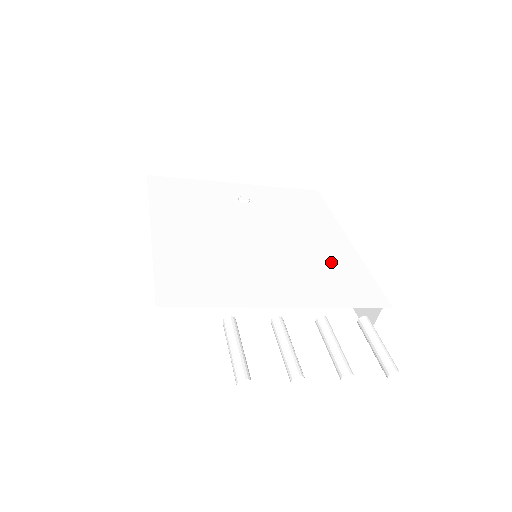
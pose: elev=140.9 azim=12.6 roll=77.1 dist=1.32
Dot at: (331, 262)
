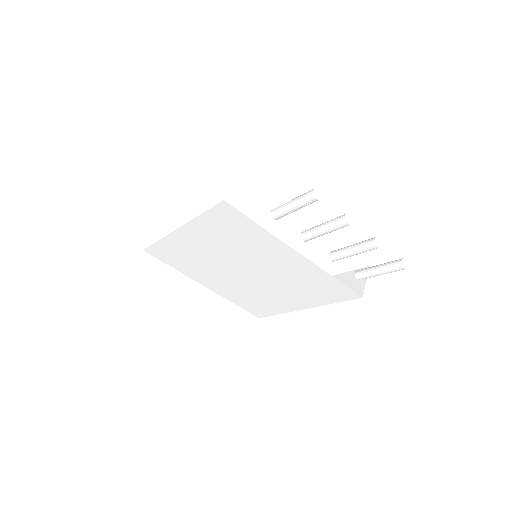
Dot at: occluded
